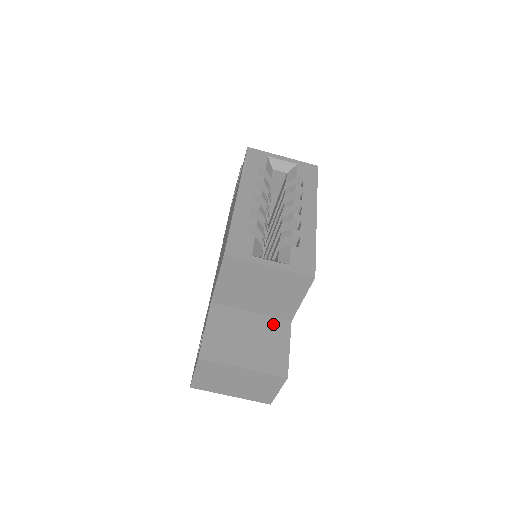
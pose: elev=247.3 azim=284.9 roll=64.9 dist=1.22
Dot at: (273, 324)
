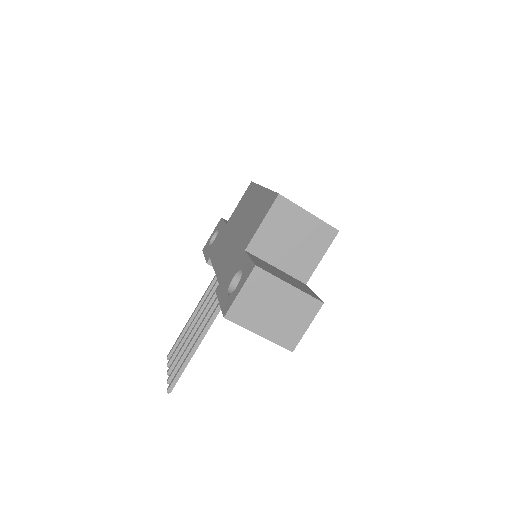
Dot at: (295, 279)
